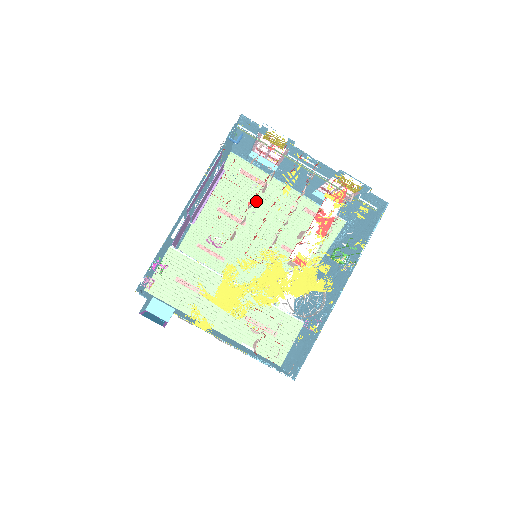
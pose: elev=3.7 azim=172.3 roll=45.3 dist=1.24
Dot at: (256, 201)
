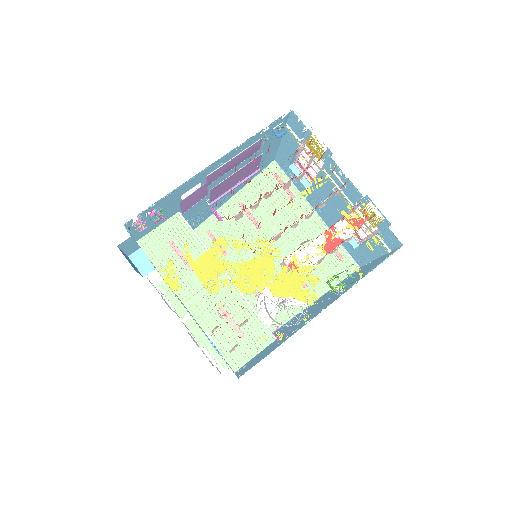
Dot at: (280, 215)
